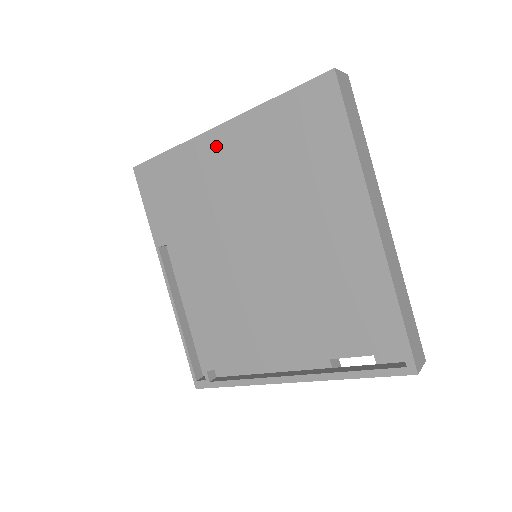
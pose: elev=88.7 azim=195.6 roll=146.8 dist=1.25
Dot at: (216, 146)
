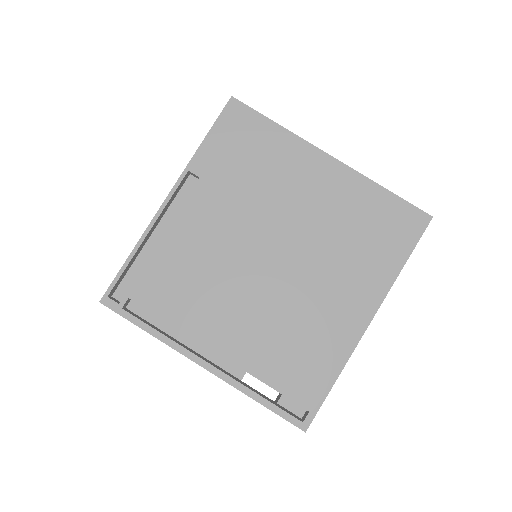
Dot at: (317, 165)
